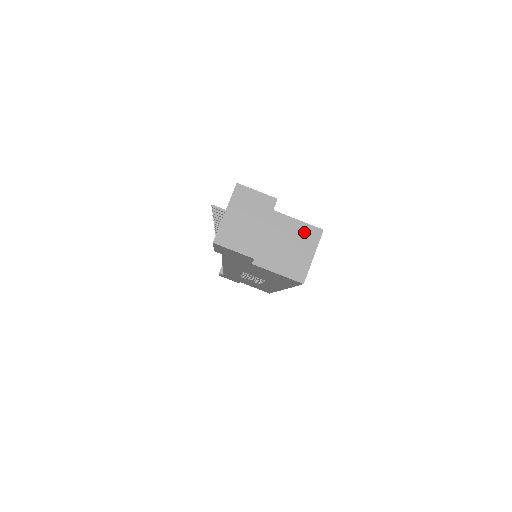
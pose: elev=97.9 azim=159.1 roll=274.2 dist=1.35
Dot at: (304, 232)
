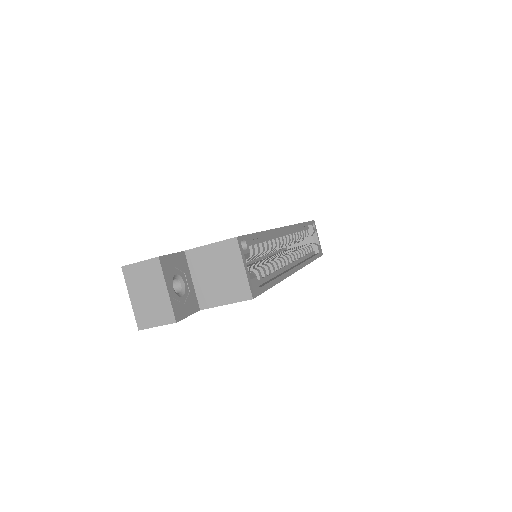
Dot at: (222, 251)
